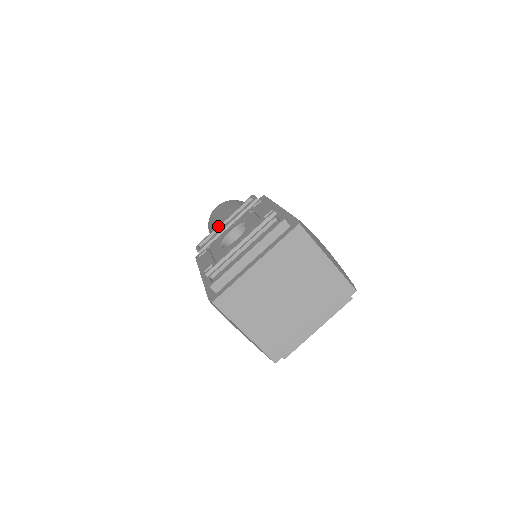
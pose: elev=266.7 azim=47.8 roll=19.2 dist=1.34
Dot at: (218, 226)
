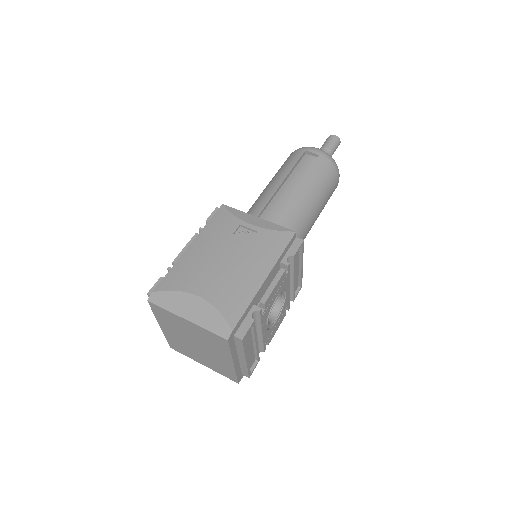
Dot at: occluded
